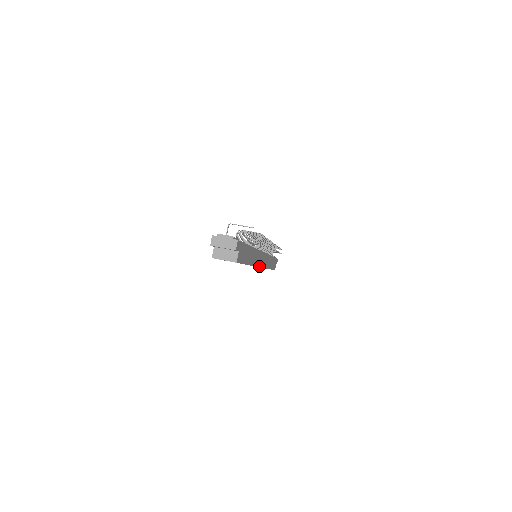
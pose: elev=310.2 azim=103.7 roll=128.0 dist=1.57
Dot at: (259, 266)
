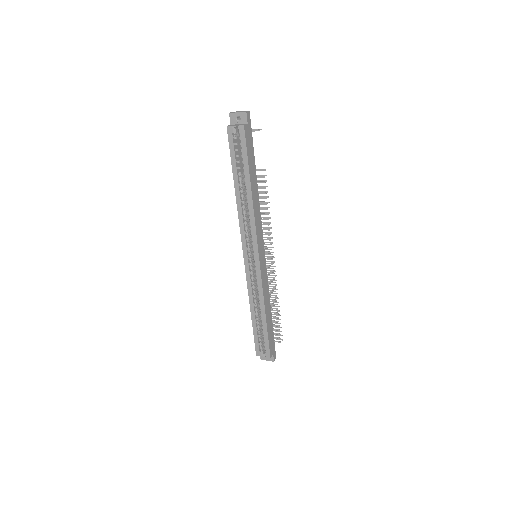
Dot at: (257, 241)
